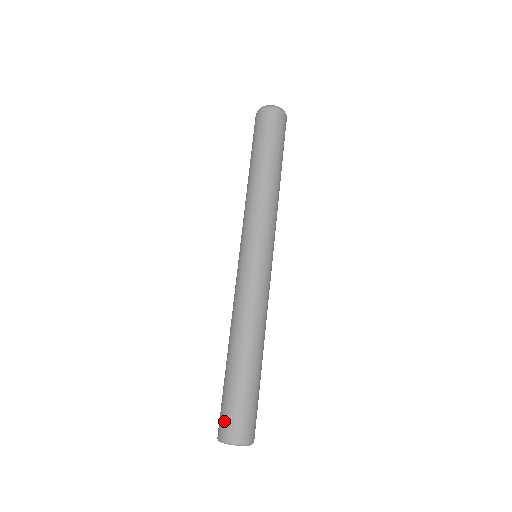
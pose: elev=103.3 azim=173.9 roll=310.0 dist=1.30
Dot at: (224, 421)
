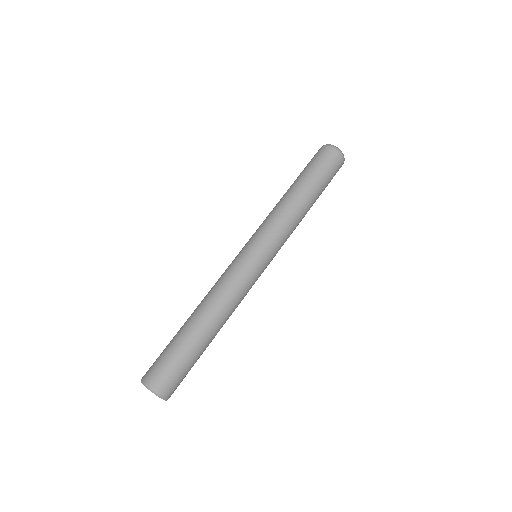
Dot at: occluded
